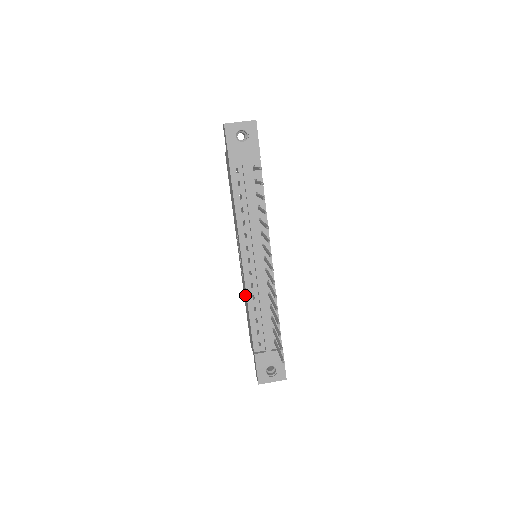
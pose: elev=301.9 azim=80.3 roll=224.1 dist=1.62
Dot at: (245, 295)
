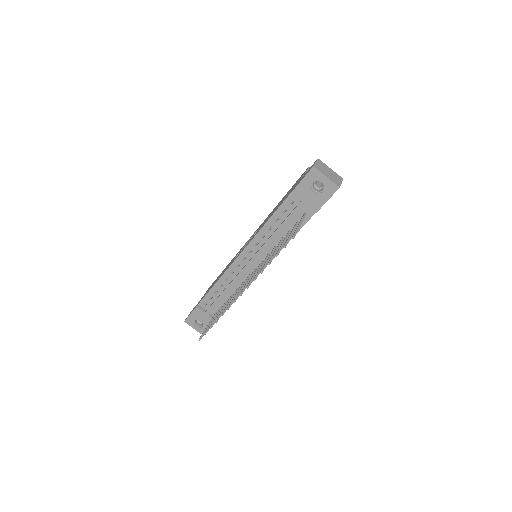
Dot at: (226, 268)
